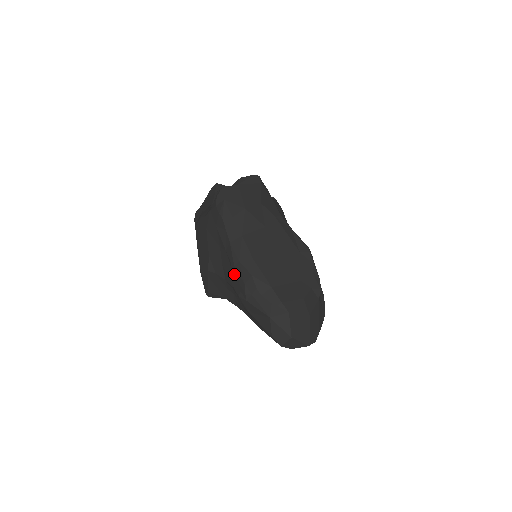
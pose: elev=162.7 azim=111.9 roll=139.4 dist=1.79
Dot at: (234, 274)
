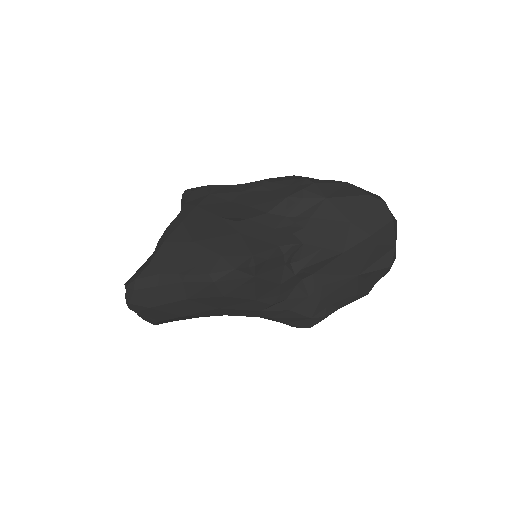
Dot at: (275, 188)
